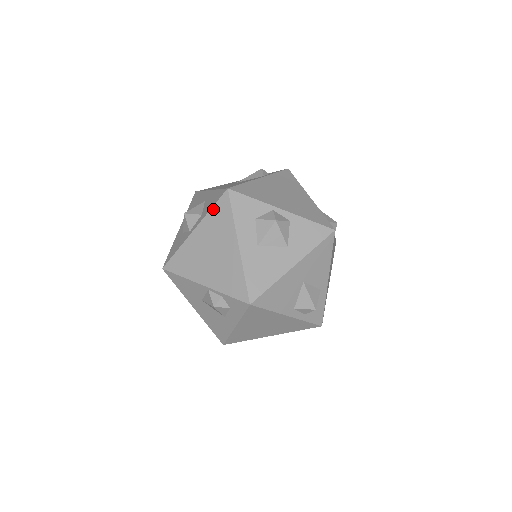
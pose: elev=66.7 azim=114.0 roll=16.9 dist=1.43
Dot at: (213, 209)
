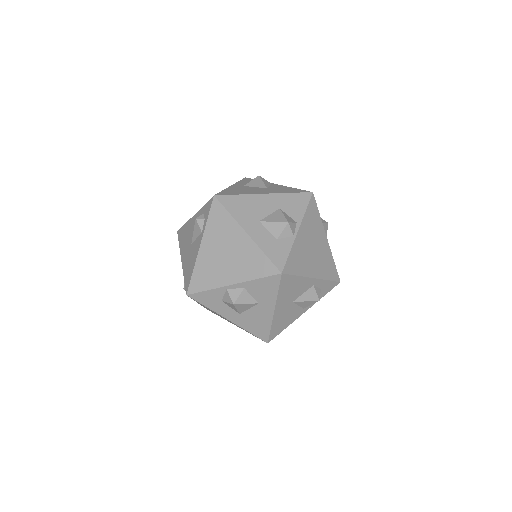
Dot at: occluded
